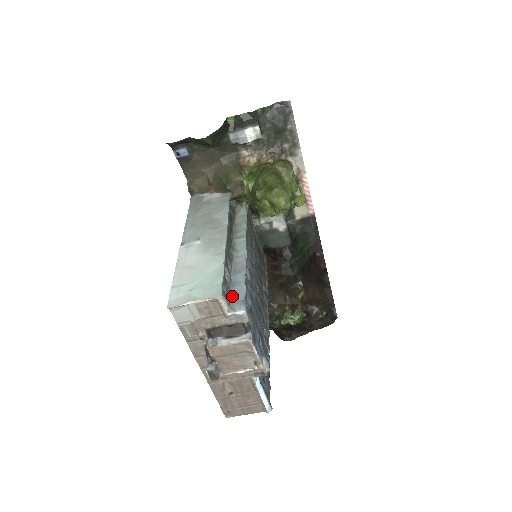
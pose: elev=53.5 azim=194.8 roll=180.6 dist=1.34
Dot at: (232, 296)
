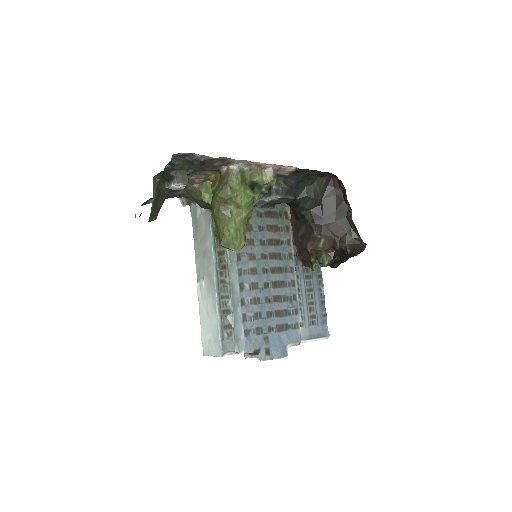
Dot at: (236, 336)
